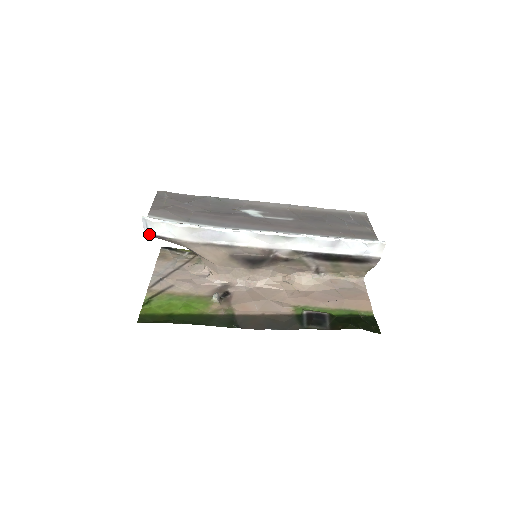
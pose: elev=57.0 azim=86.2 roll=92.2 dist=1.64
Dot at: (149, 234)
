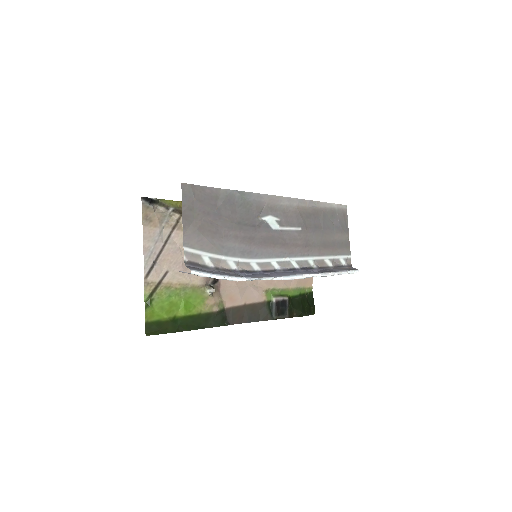
Dot at: (184, 272)
